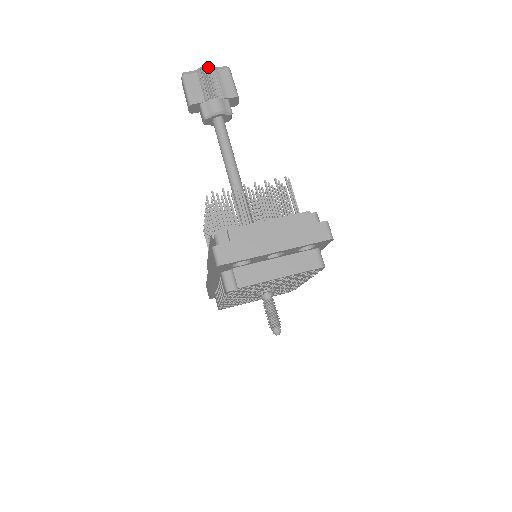
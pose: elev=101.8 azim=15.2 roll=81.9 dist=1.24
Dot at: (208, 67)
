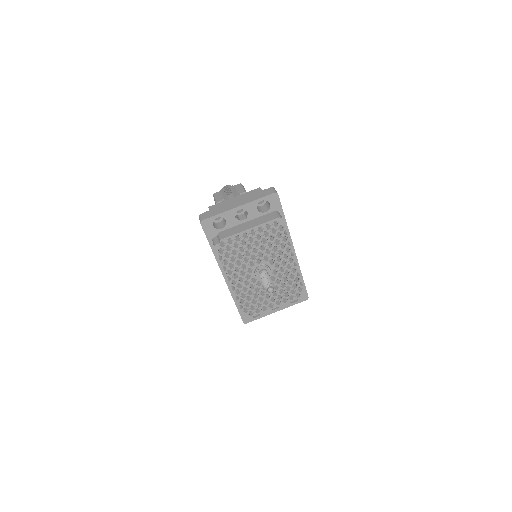
Dot at: (227, 185)
